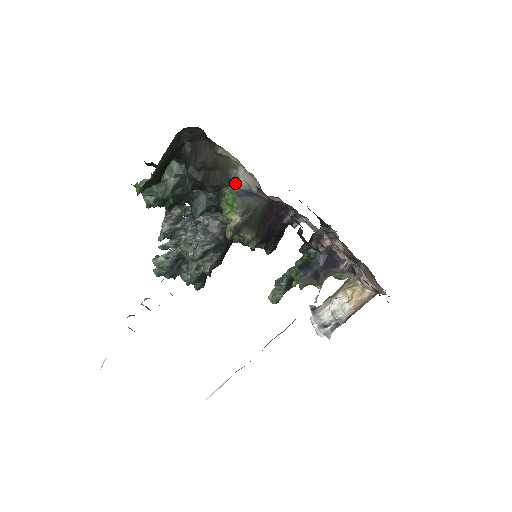
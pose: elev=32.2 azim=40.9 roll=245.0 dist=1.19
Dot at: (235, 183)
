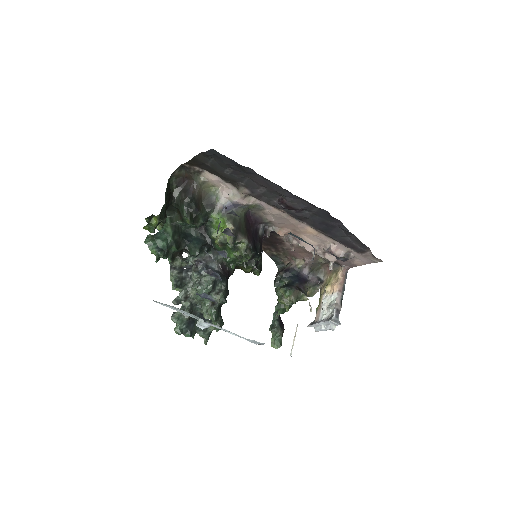
Dot at: (218, 205)
